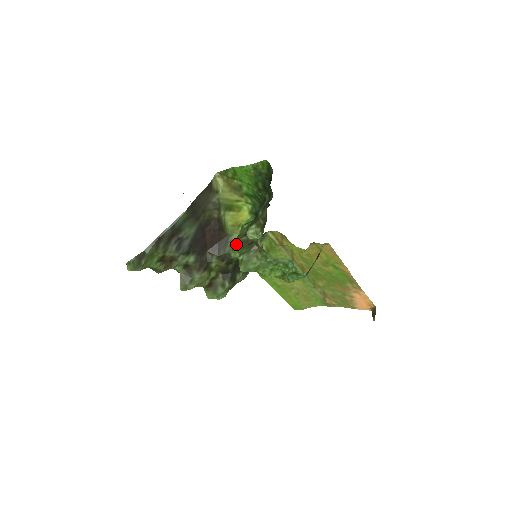
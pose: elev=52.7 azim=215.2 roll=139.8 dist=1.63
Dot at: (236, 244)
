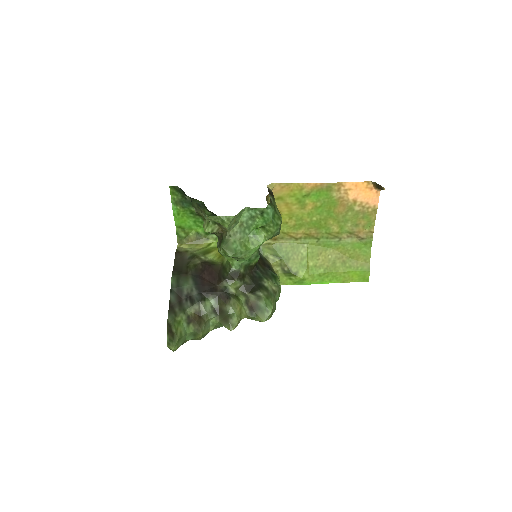
Dot at: occluded
